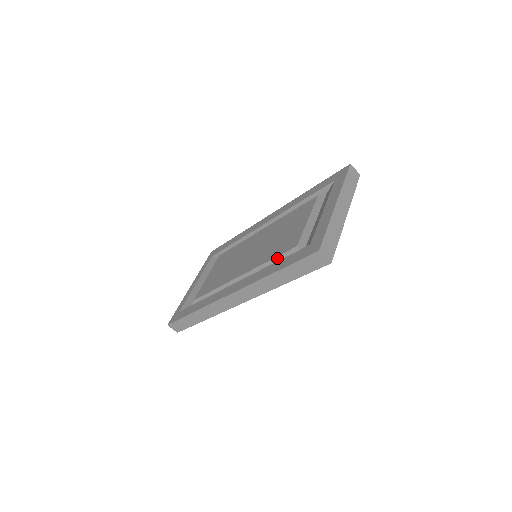
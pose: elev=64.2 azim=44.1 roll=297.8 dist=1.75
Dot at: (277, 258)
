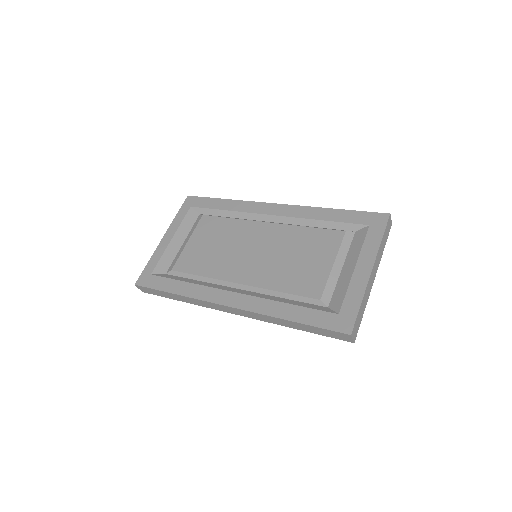
Dot at: (292, 296)
